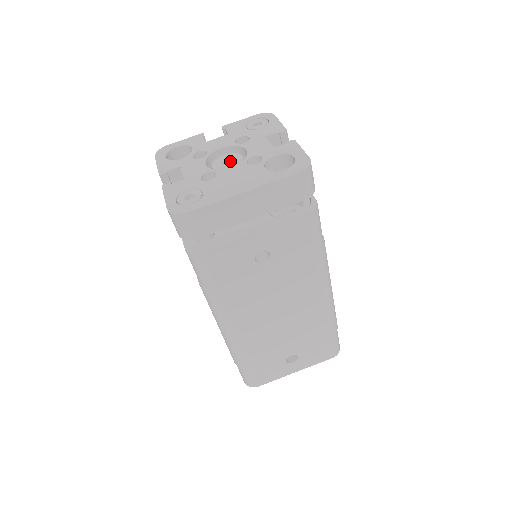
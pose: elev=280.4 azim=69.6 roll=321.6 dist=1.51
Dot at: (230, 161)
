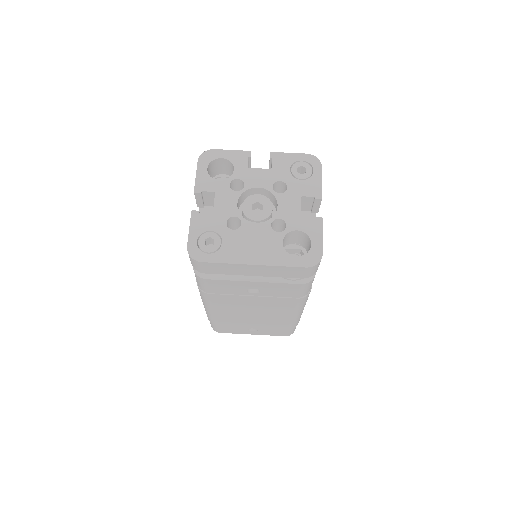
Dot at: (260, 205)
